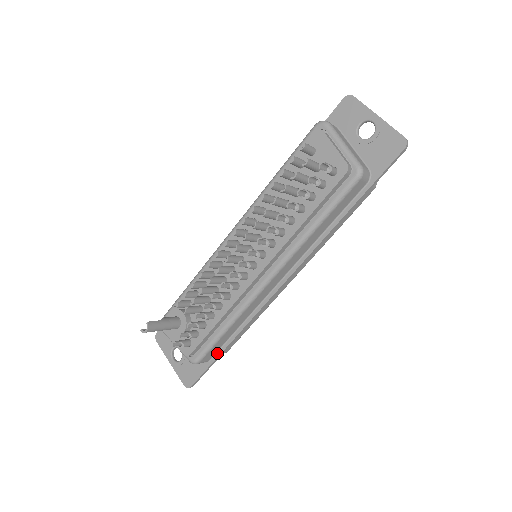
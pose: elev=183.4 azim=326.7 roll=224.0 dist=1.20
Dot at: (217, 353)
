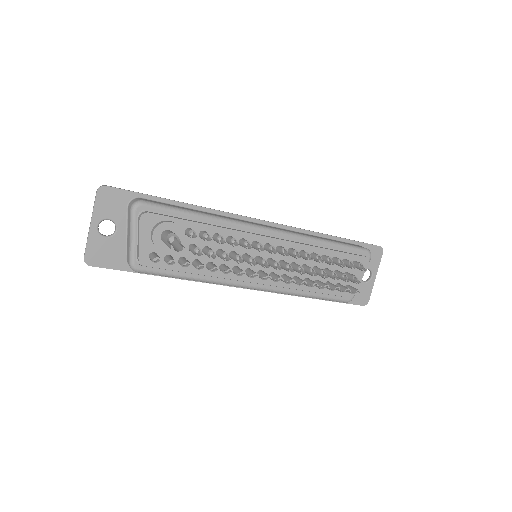
Dot at: occluded
